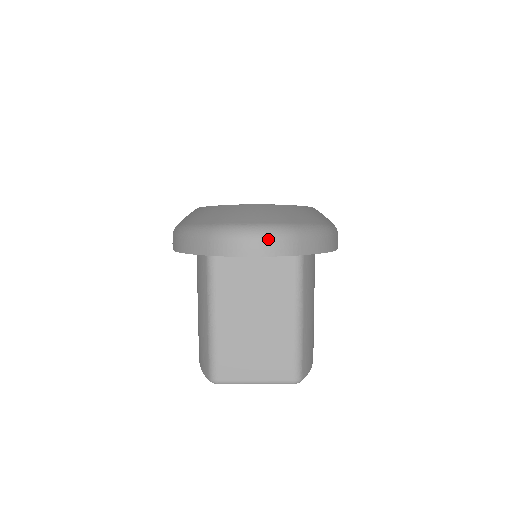
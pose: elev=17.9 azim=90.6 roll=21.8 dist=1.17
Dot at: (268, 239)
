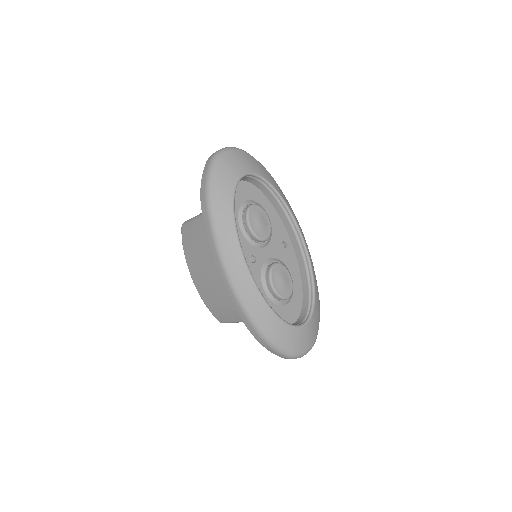
Dot at: occluded
